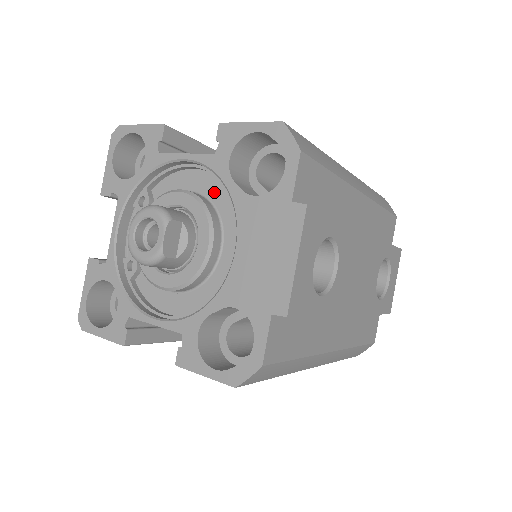
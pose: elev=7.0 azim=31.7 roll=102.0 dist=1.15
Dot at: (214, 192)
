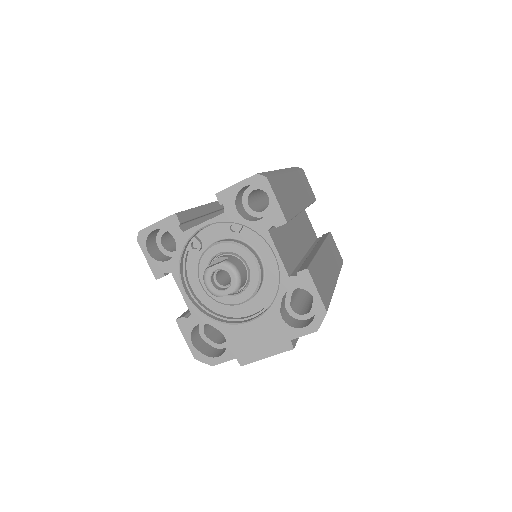
Dot at: (270, 277)
